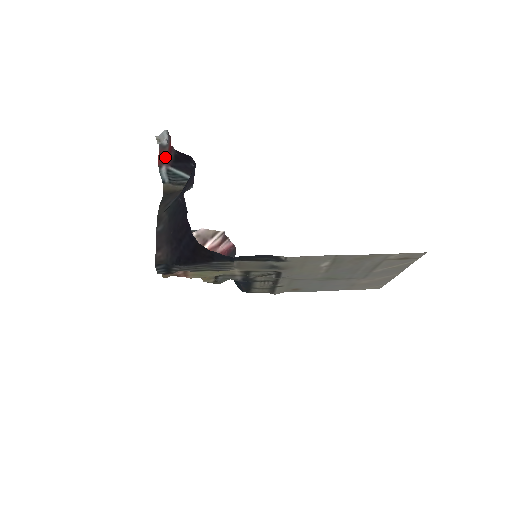
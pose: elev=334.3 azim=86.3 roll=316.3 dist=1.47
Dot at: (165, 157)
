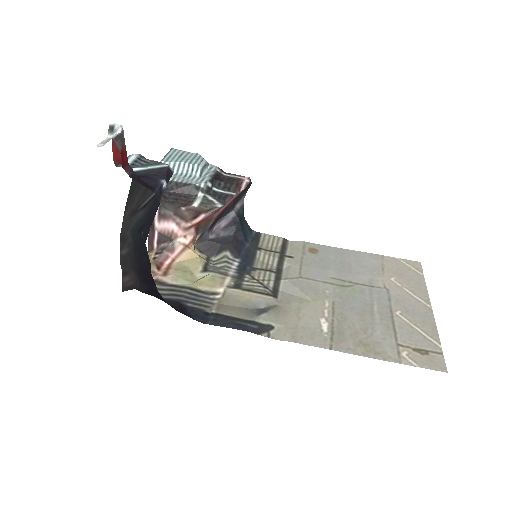
Dot at: occluded
